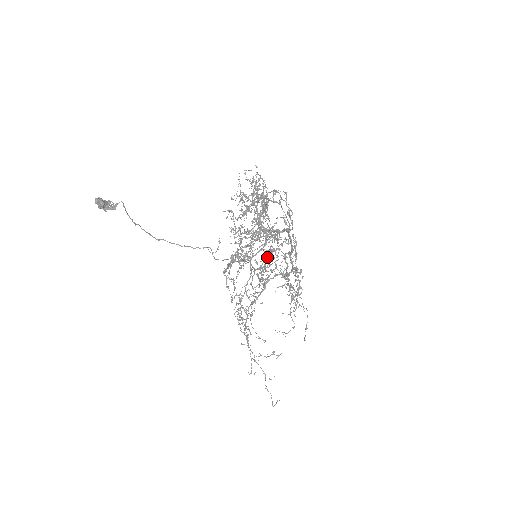
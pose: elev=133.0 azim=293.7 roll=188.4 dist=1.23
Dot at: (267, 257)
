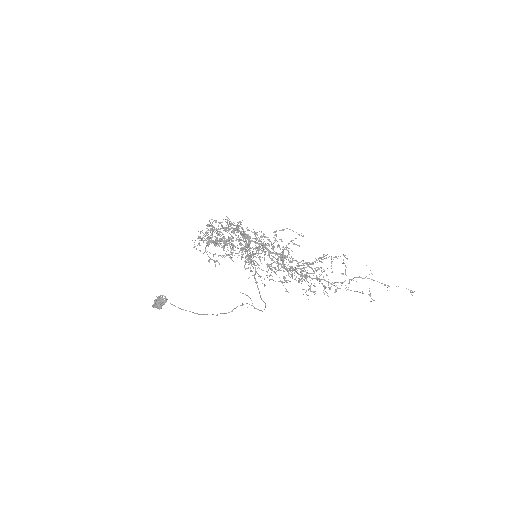
Dot at: occluded
